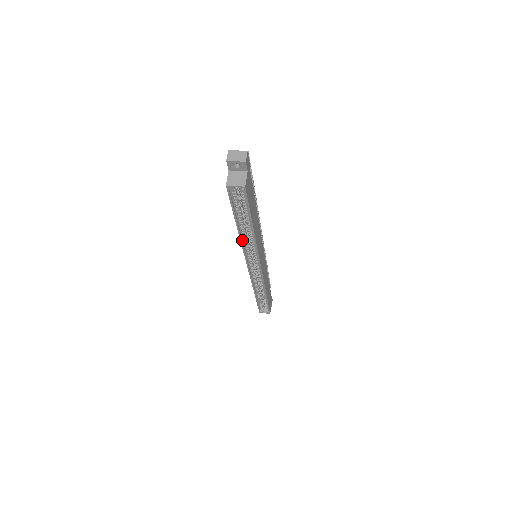
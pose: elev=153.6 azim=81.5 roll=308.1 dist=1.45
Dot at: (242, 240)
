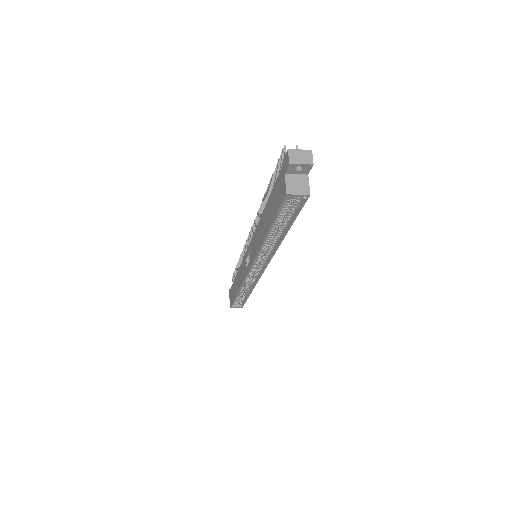
Dot at: (261, 246)
